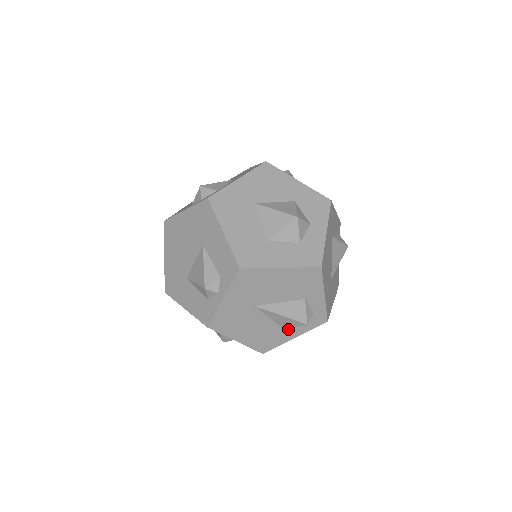
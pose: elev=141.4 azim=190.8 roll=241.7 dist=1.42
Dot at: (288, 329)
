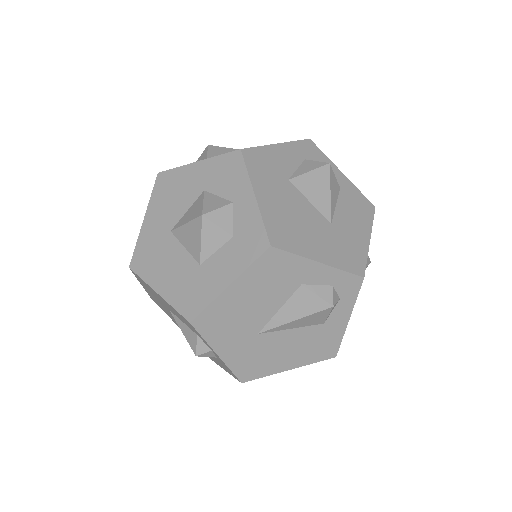
Dot at: (328, 320)
